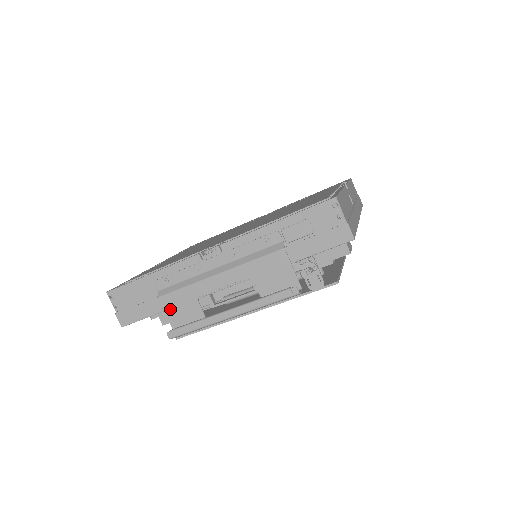
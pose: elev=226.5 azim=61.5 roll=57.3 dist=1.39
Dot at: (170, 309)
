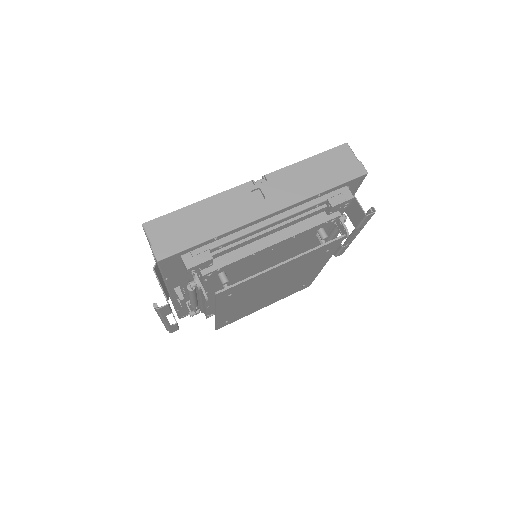
Dot at: occluded
